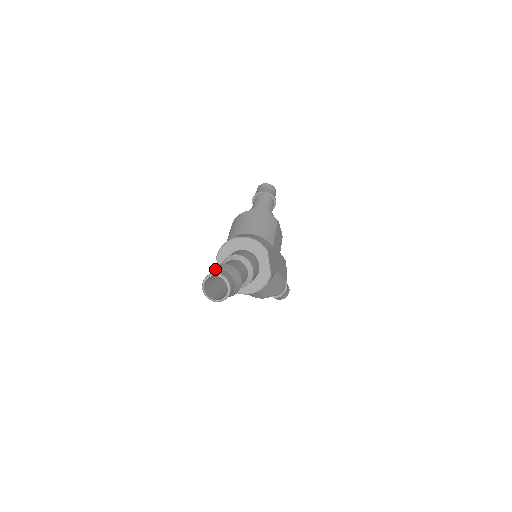
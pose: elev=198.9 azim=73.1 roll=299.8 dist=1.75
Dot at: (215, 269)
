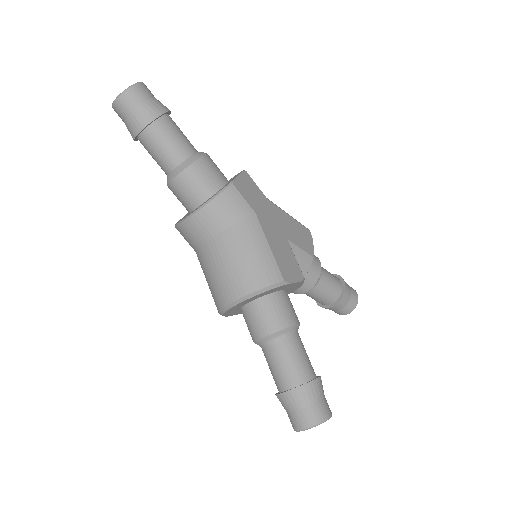
Dot at: occluded
